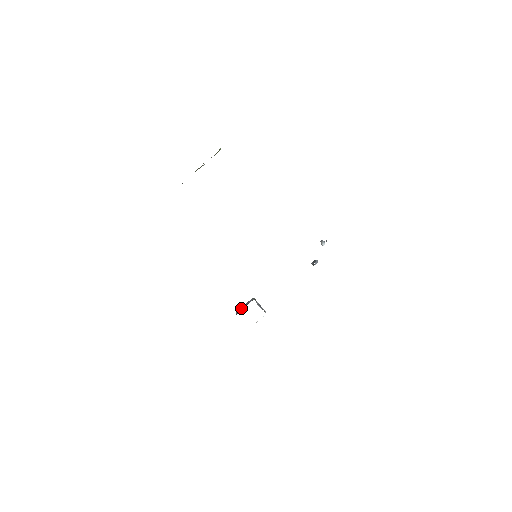
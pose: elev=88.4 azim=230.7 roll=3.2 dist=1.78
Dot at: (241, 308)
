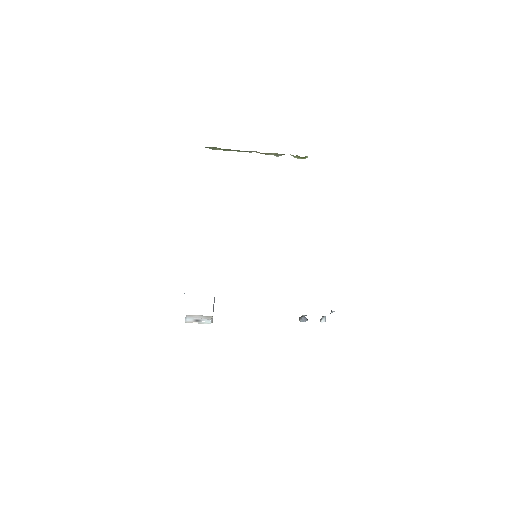
Dot at: occluded
